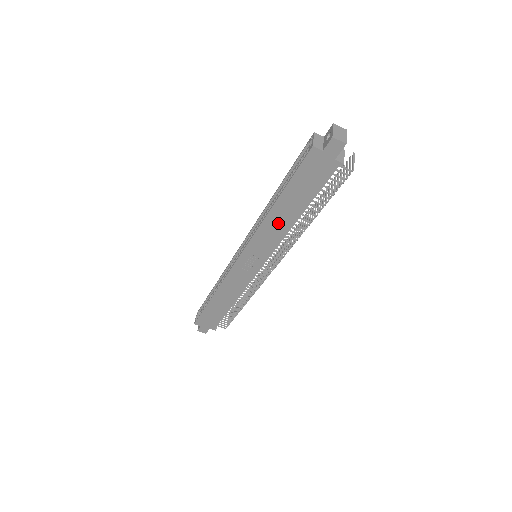
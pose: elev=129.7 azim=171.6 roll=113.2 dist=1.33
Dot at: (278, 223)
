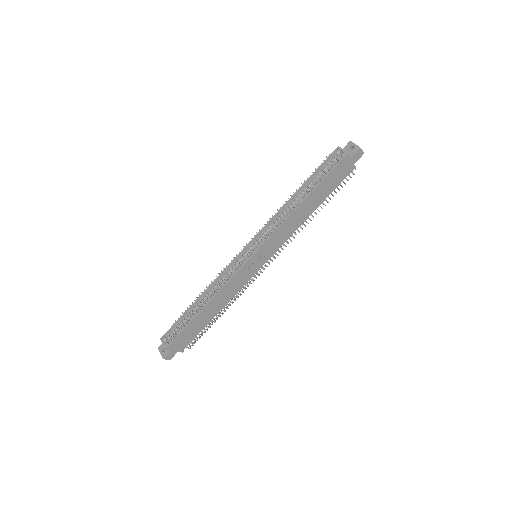
Dot at: (298, 218)
